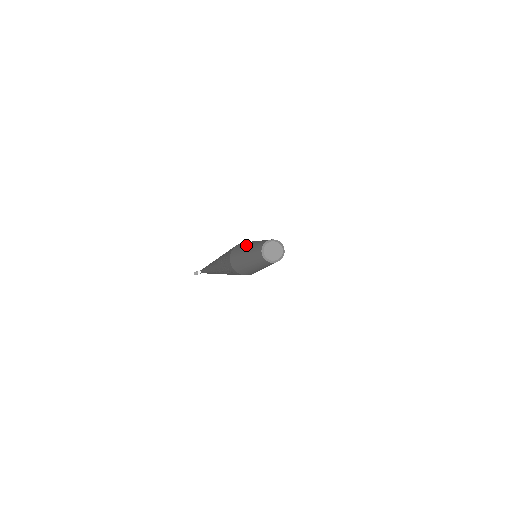
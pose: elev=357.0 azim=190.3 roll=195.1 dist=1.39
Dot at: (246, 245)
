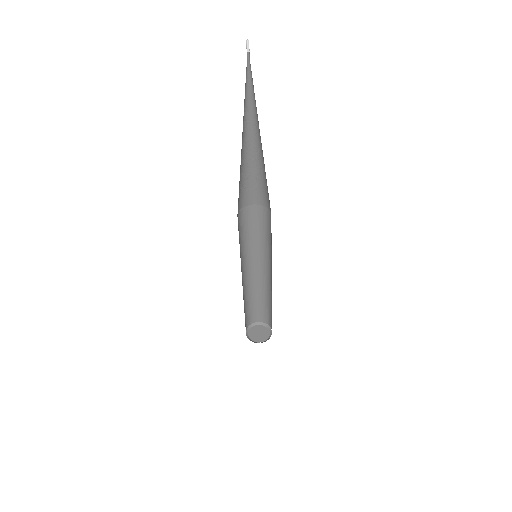
Dot at: (241, 256)
